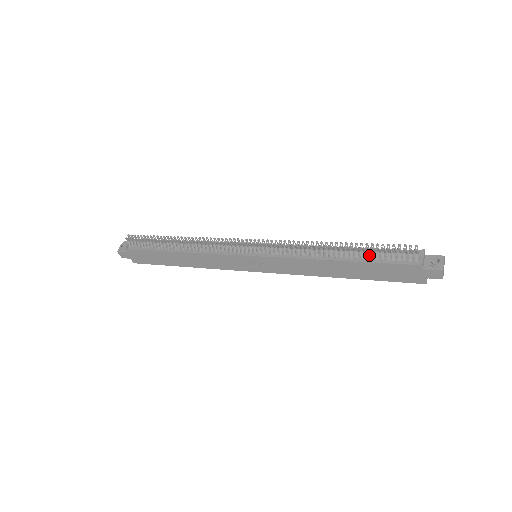
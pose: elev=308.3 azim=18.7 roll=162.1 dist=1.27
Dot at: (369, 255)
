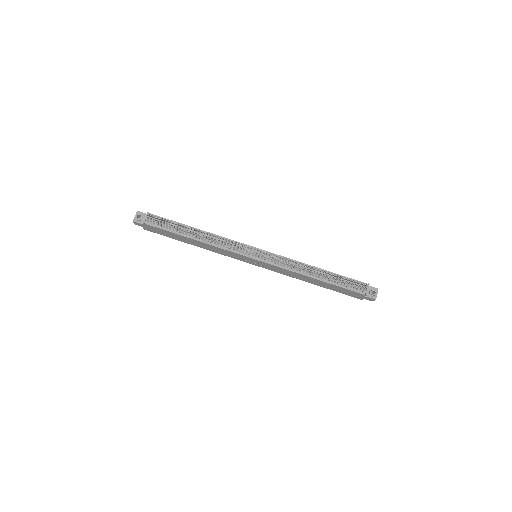
Dot at: (337, 280)
